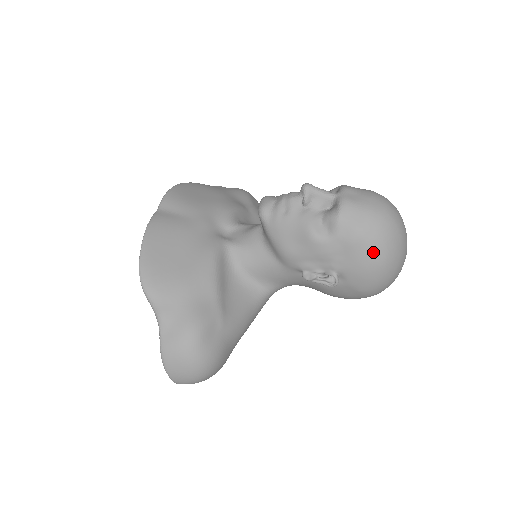
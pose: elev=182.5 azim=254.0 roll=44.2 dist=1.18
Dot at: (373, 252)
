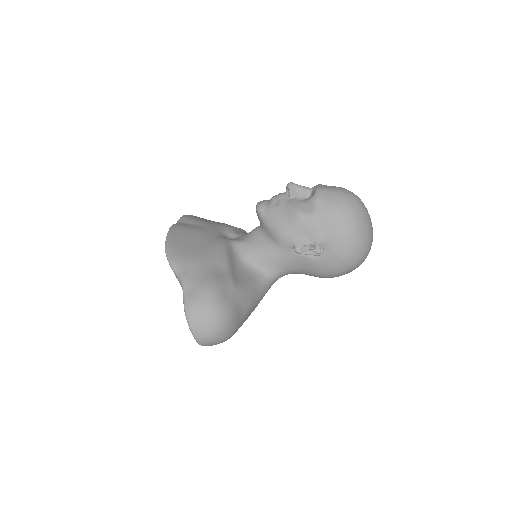
Dot at: (346, 219)
